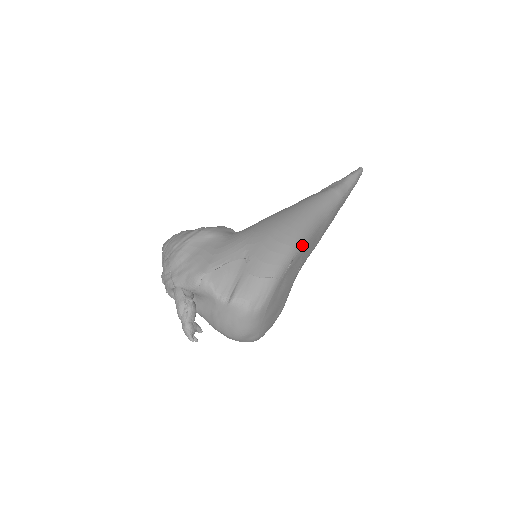
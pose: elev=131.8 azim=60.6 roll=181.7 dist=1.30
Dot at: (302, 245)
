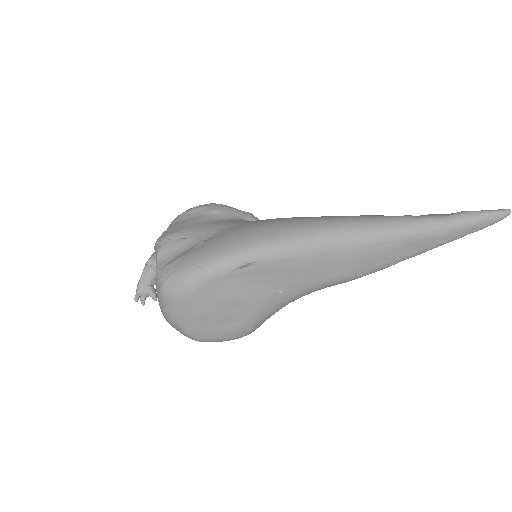
Dot at: (276, 256)
